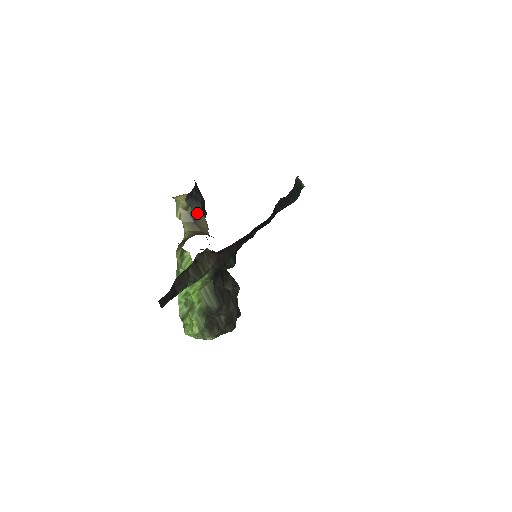
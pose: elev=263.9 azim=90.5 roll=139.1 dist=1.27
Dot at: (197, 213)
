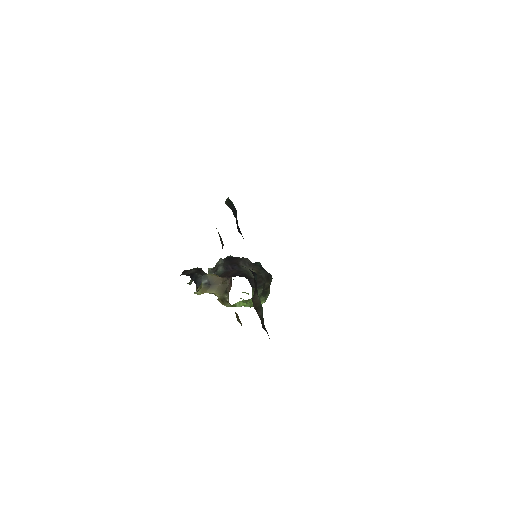
Dot at: (205, 280)
